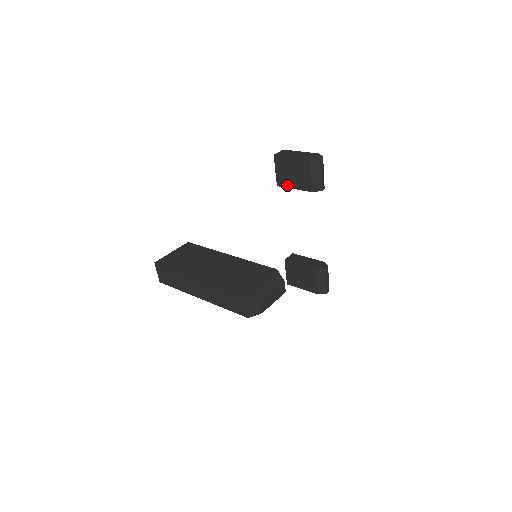
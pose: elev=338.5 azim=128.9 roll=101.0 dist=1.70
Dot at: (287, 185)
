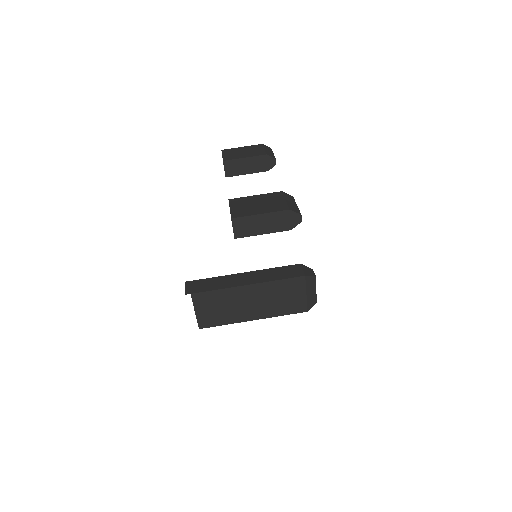
Dot at: occluded
